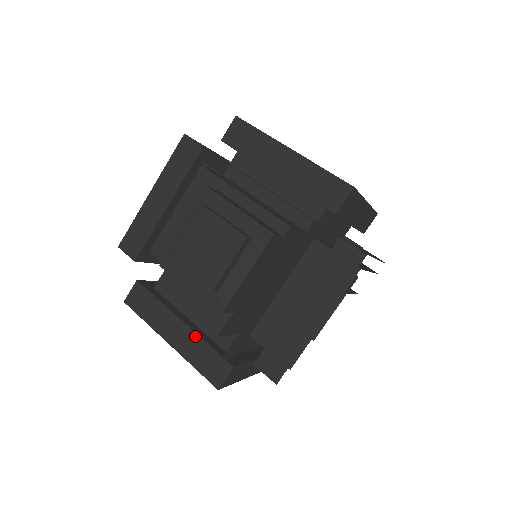
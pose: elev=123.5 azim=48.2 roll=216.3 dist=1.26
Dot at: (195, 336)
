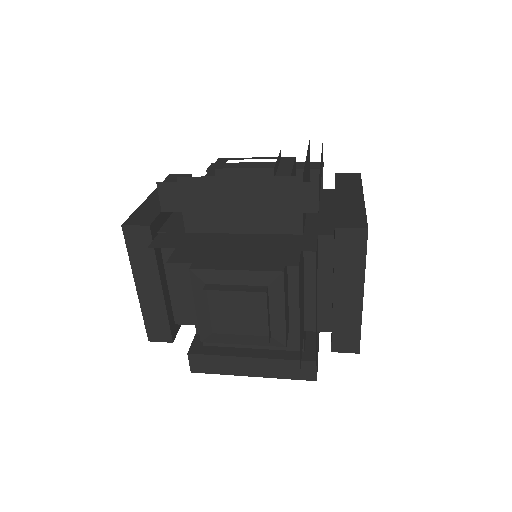
Dot at: (259, 236)
